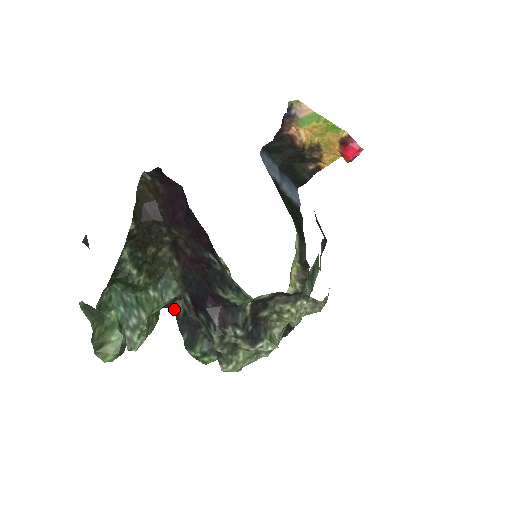
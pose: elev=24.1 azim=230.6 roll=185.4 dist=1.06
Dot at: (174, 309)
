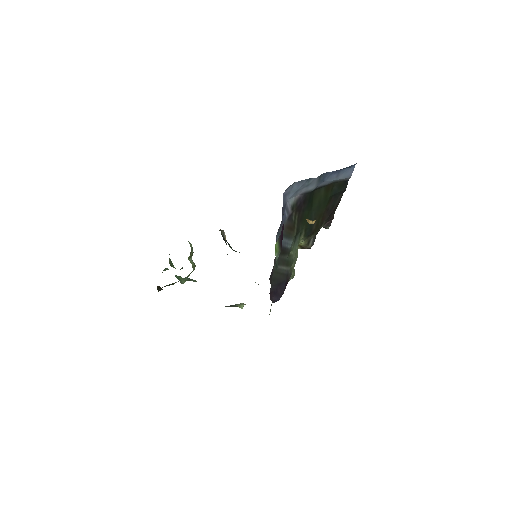
Dot at: (219, 230)
